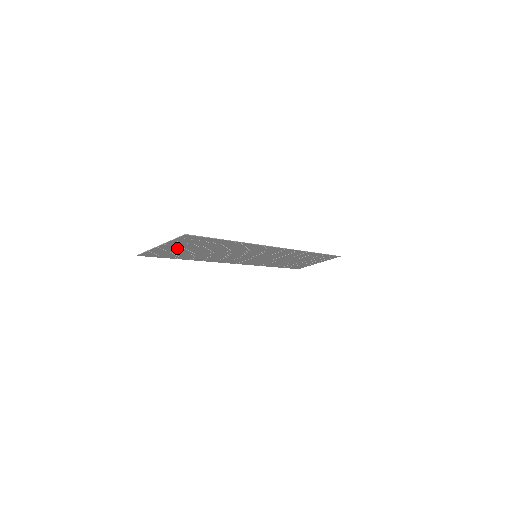
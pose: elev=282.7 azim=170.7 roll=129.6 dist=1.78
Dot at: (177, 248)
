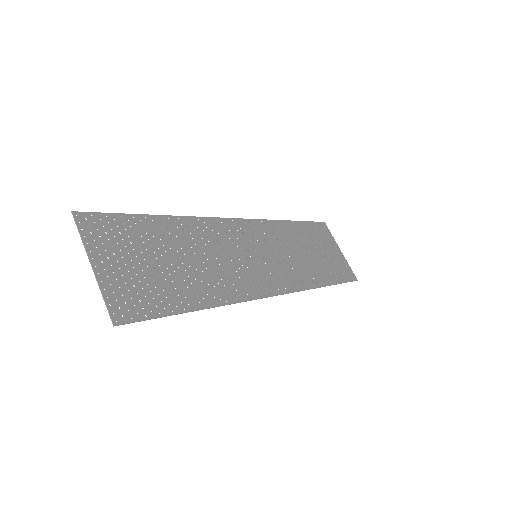
Dot at: (127, 260)
